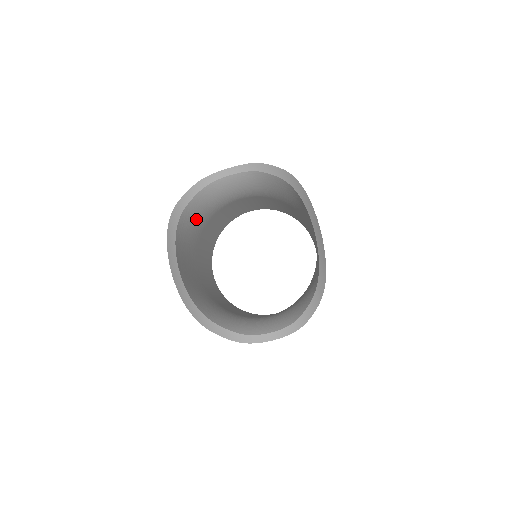
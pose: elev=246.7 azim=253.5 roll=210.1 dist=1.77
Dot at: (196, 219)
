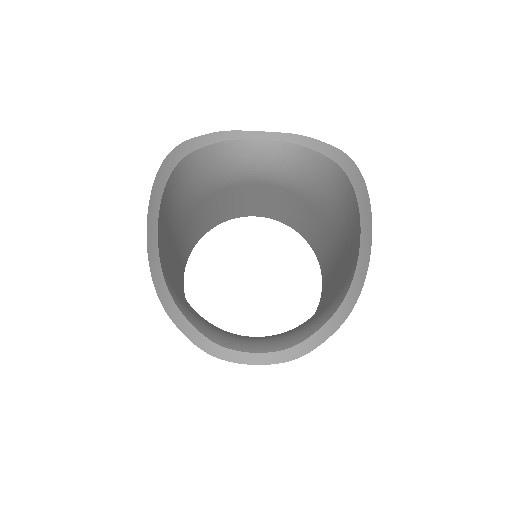
Dot at: (198, 178)
